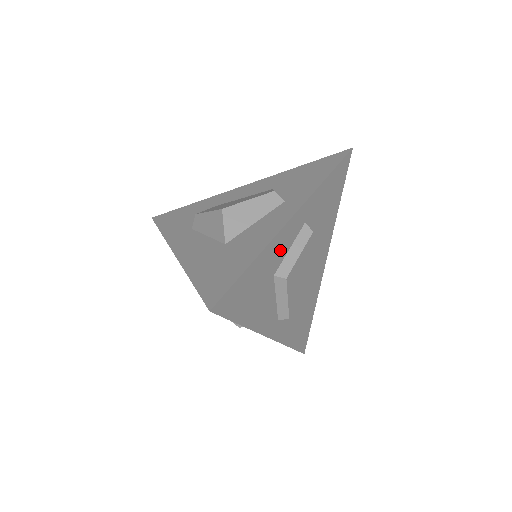
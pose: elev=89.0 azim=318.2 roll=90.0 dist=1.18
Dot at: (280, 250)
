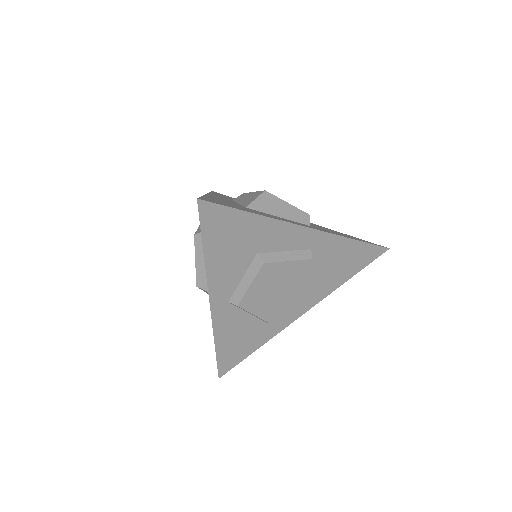
Dot at: (278, 240)
